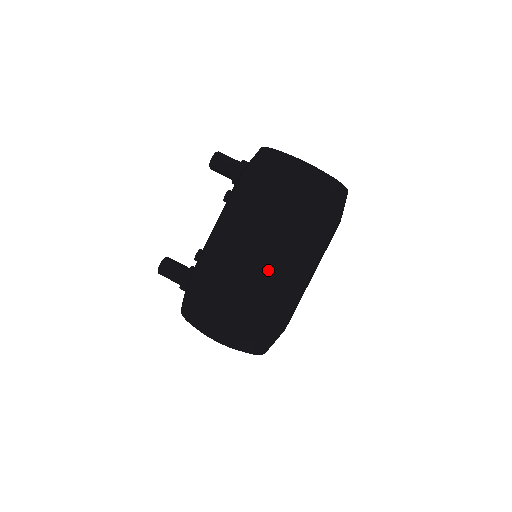
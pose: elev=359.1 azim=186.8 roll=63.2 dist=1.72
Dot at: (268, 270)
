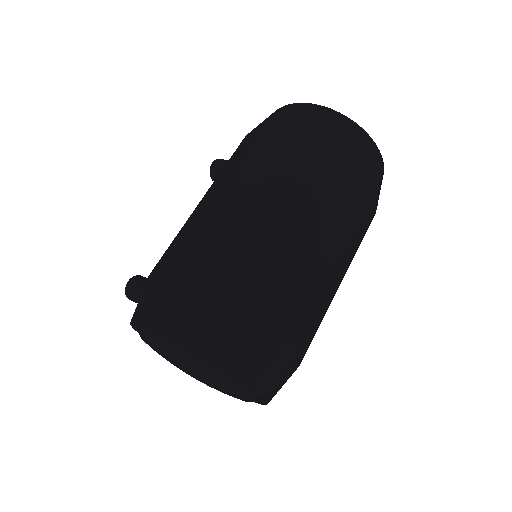
Dot at: (248, 216)
